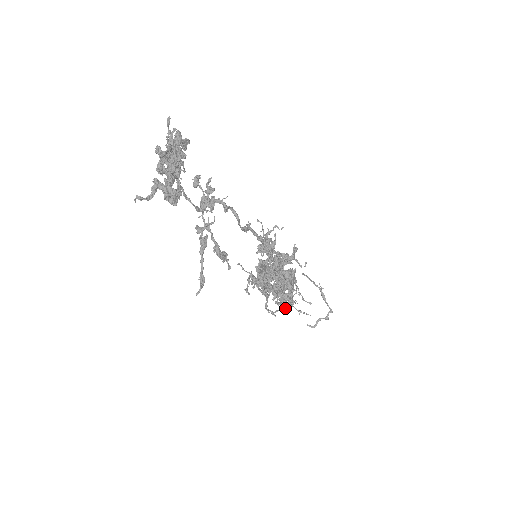
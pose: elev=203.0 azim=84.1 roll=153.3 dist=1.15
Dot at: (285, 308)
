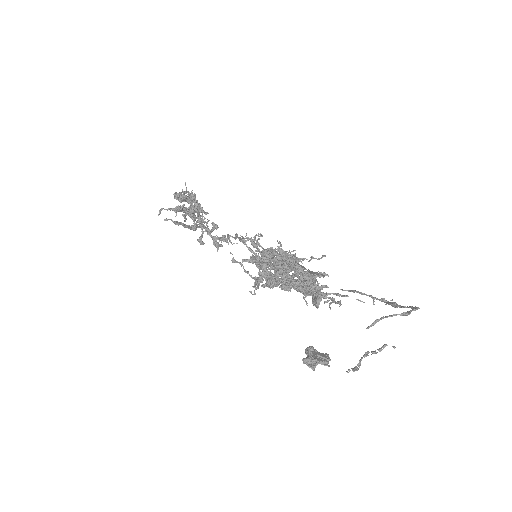
Dot at: (298, 287)
